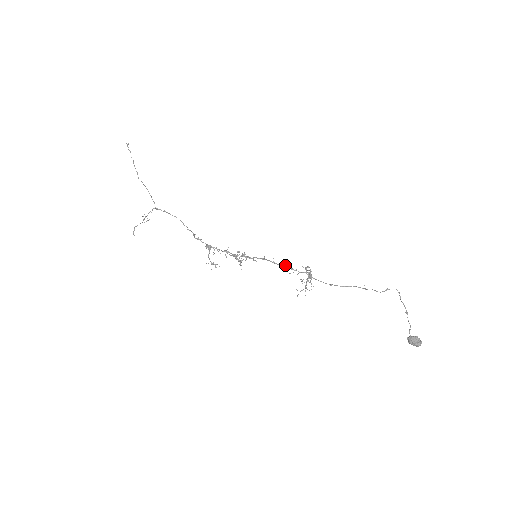
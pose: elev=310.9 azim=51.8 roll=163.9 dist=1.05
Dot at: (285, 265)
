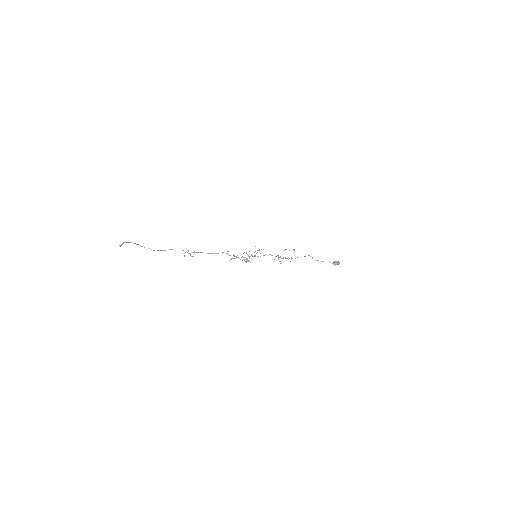
Dot at: (271, 255)
